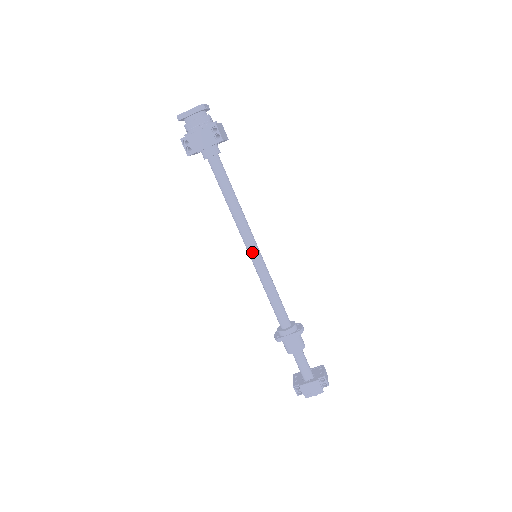
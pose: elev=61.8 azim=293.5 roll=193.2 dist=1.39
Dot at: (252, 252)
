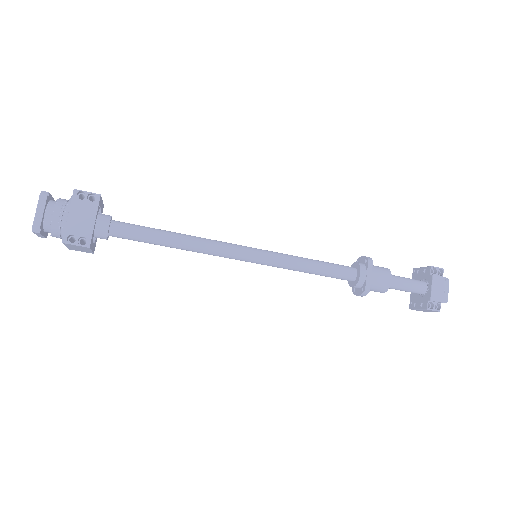
Dot at: (249, 255)
